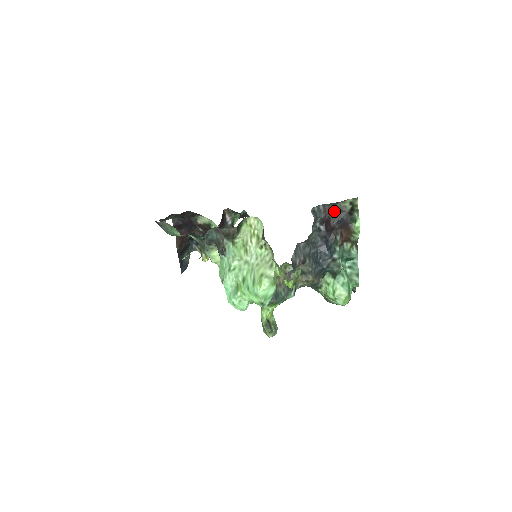
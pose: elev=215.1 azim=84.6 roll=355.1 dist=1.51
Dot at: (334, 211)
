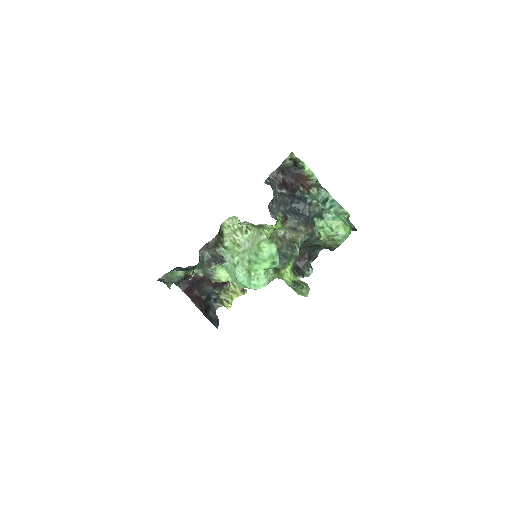
Dot at: (282, 173)
